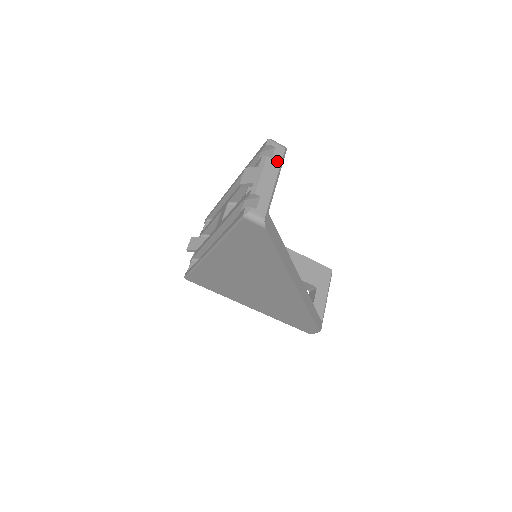
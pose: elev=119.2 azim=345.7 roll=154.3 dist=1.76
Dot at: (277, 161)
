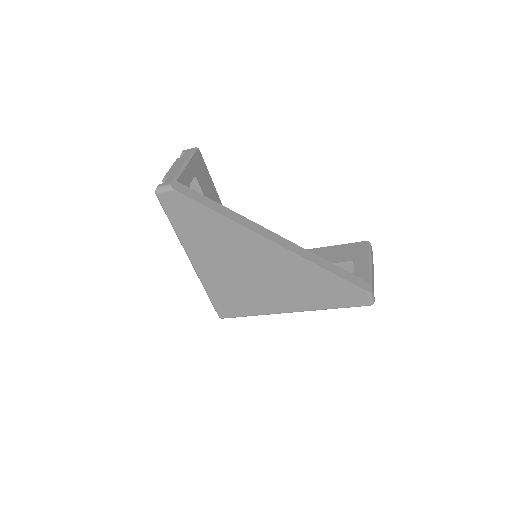
Dot at: (186, 156)
